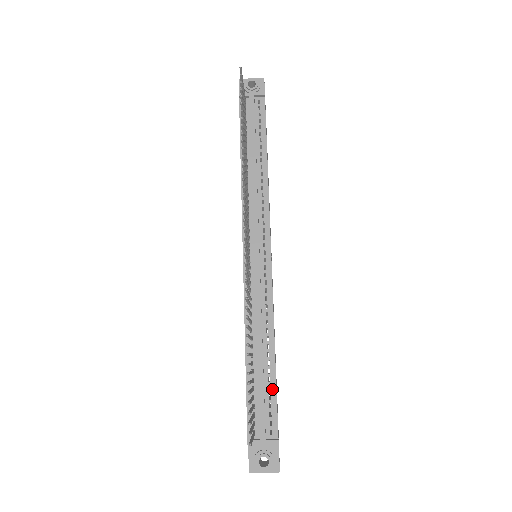
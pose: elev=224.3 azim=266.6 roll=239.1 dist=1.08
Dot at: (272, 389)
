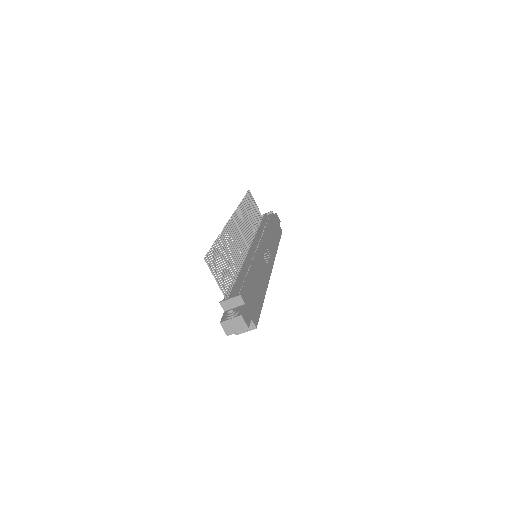
Dot at: (245, 282)
